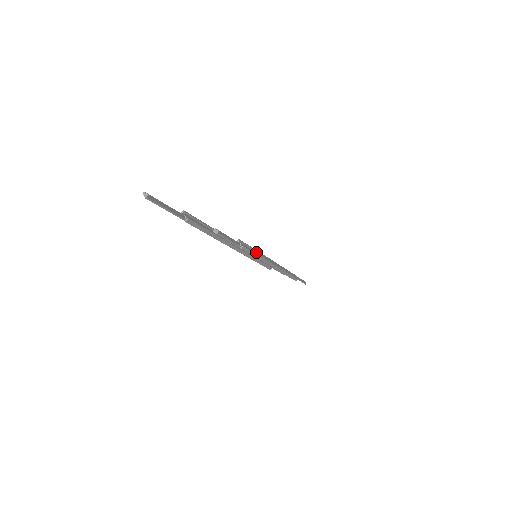
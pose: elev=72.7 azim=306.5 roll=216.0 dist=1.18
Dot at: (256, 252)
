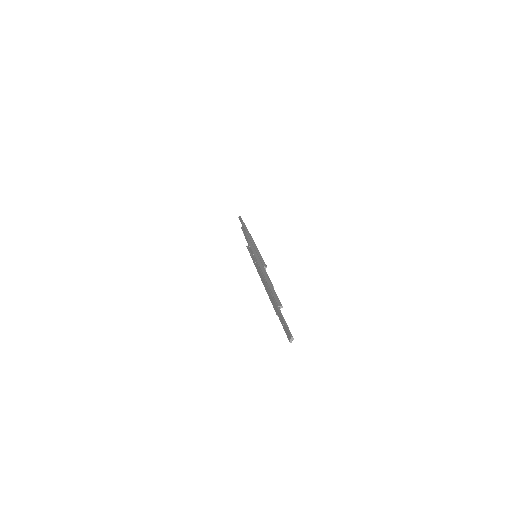
Dot at: (259, 254)
